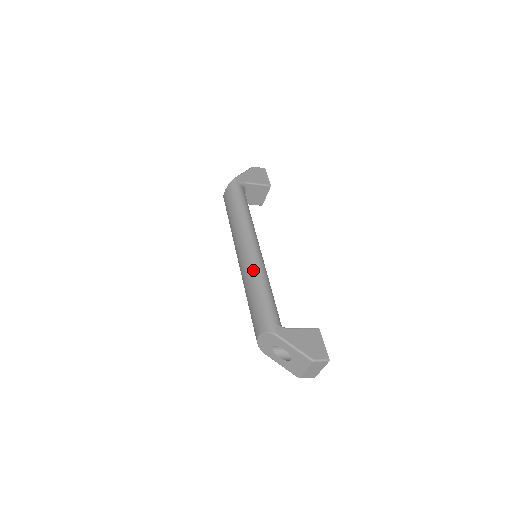
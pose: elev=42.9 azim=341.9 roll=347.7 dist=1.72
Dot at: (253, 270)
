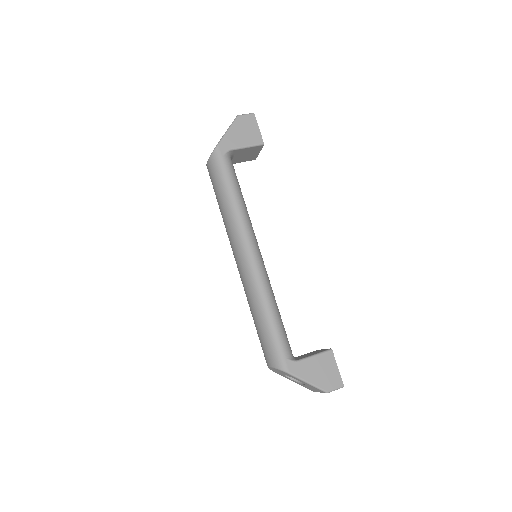
Dot at: (255, 290)
